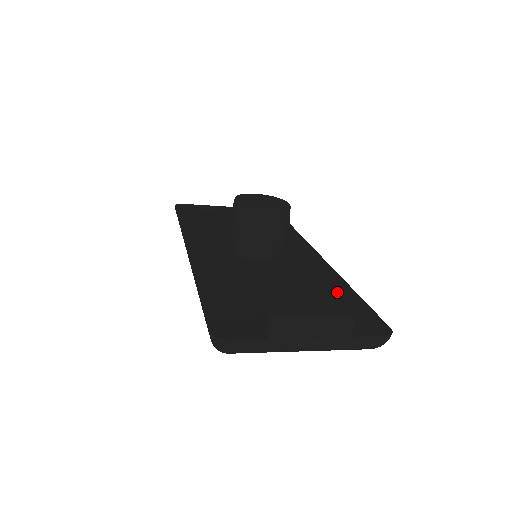
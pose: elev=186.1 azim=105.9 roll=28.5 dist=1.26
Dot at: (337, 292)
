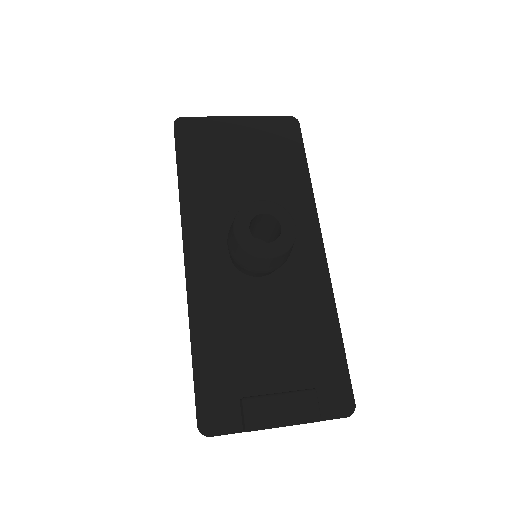
Dot at: (323, 339)
